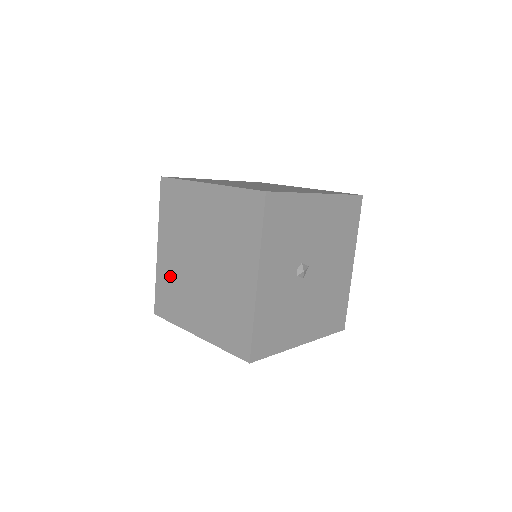
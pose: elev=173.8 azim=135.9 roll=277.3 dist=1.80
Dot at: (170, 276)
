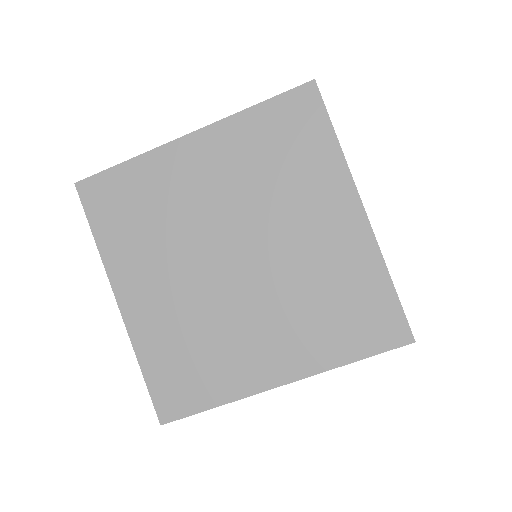
Dot at: (172, 330)
